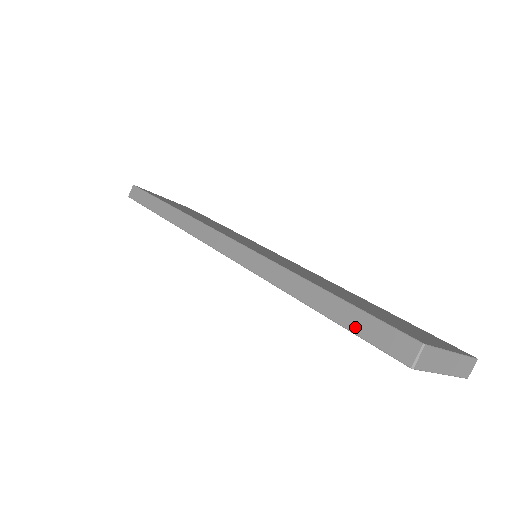
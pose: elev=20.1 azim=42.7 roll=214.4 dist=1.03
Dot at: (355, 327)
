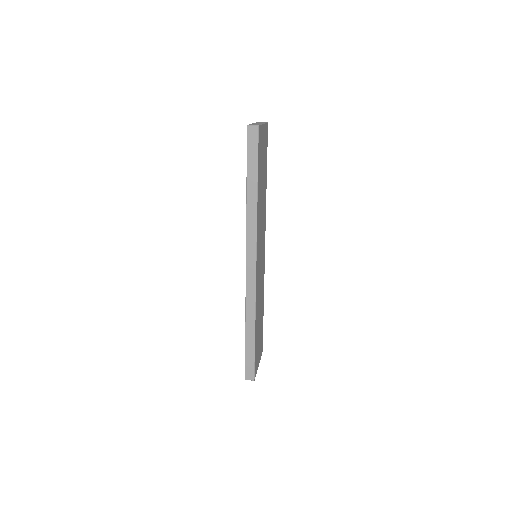
Dot at: (248, 357)
